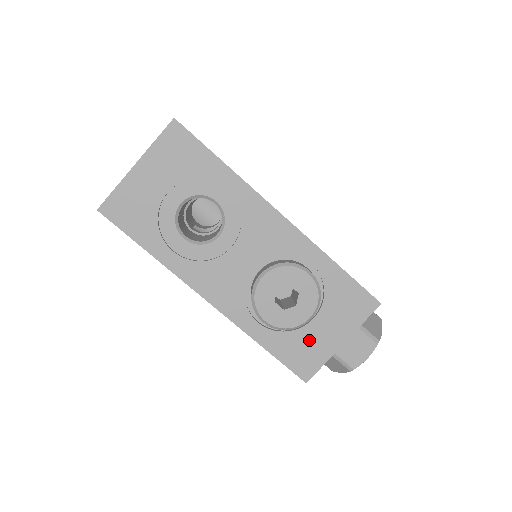
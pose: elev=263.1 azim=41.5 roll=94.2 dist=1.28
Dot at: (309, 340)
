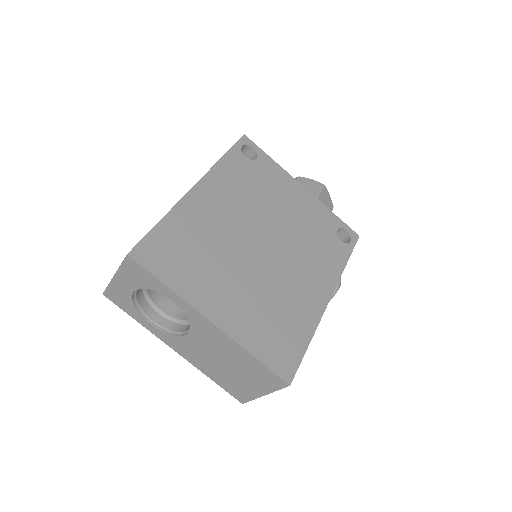
Dot at: occluded
